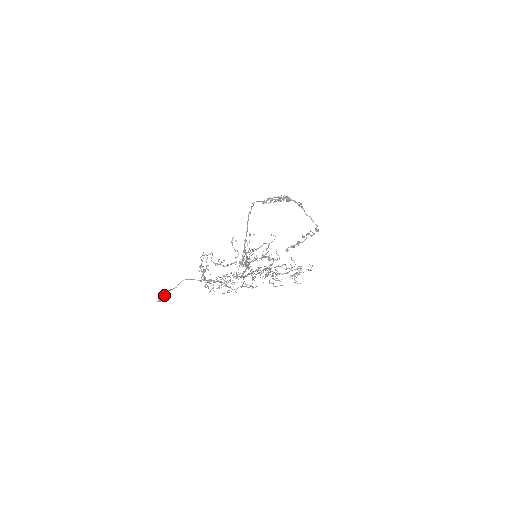
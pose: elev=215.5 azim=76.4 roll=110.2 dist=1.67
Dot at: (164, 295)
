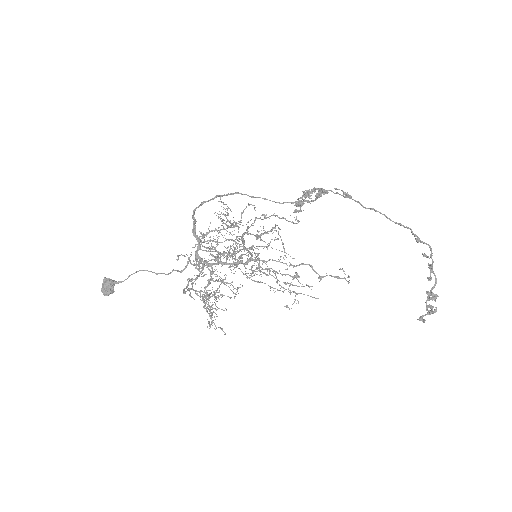
Dot at: (105, 281)
